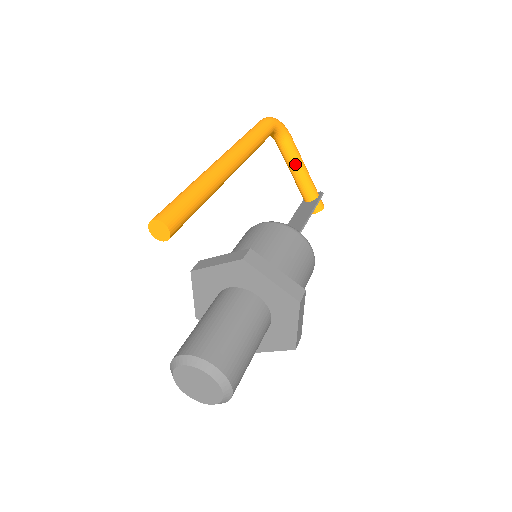
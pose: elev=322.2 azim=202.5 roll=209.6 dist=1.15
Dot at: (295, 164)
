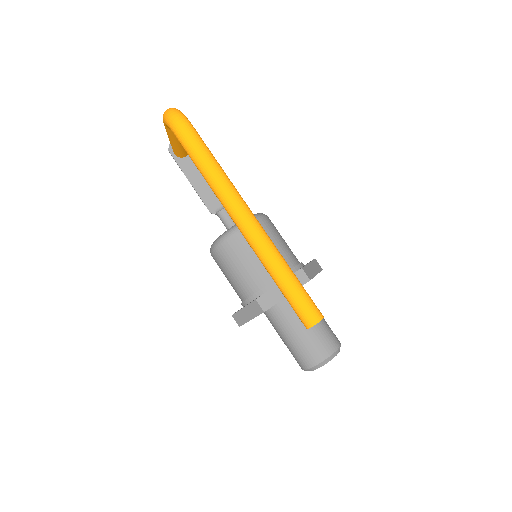
Dot at: occluded
